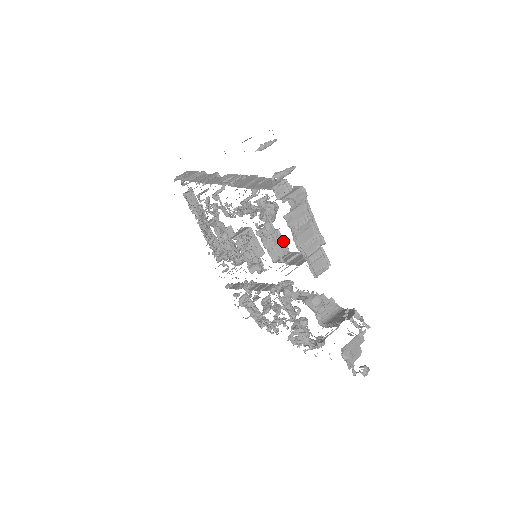
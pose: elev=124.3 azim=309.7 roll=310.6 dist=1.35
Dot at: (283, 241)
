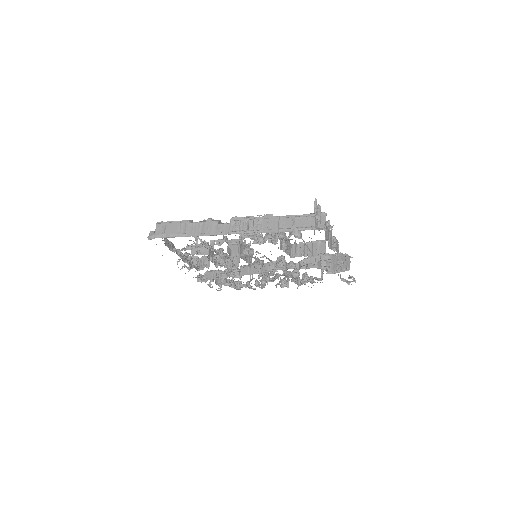
Dot at: occluded
